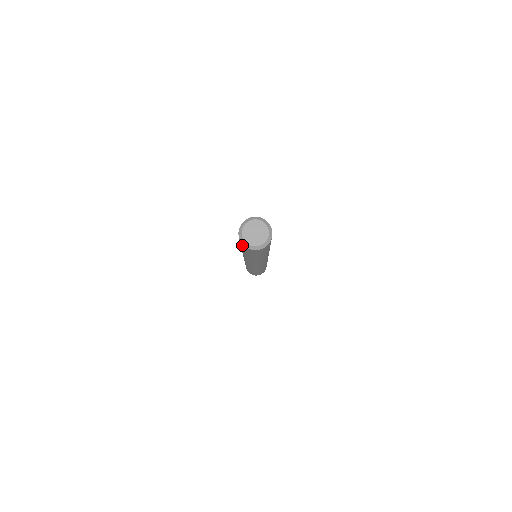
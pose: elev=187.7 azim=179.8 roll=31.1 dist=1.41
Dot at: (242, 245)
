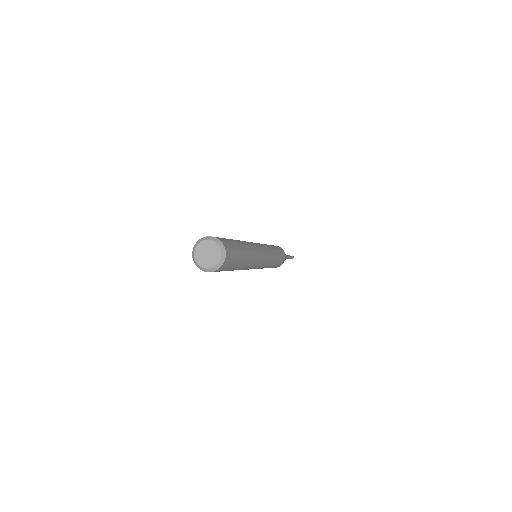
Dot at: occluded
